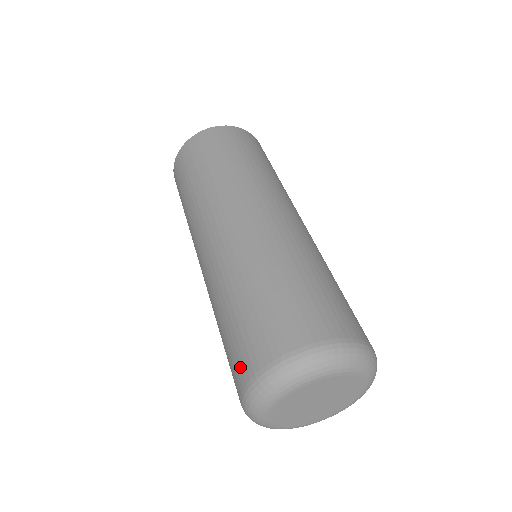
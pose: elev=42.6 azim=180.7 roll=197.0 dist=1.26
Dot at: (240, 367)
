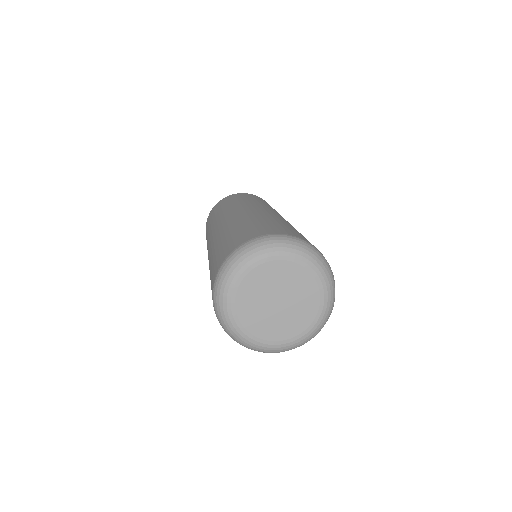
Dot at: occluded
